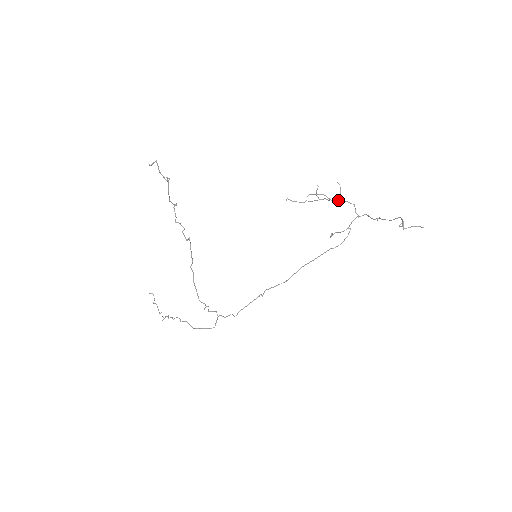
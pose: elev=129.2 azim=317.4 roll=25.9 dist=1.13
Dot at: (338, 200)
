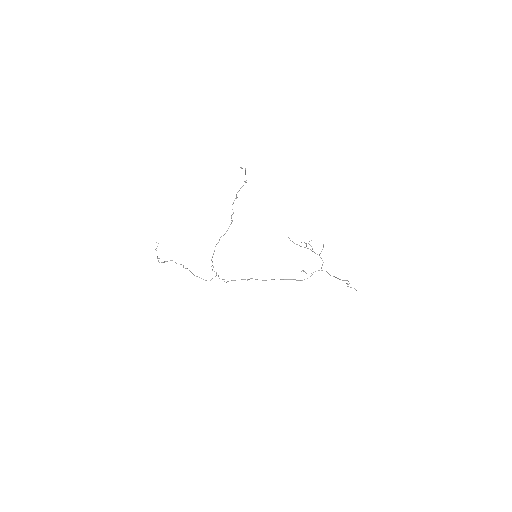
Dot at: (317, 254)
